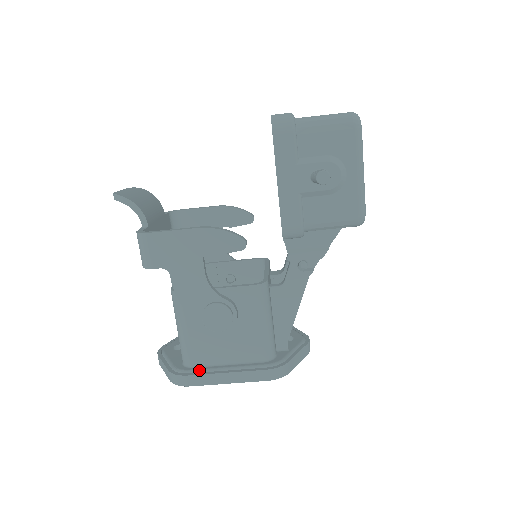
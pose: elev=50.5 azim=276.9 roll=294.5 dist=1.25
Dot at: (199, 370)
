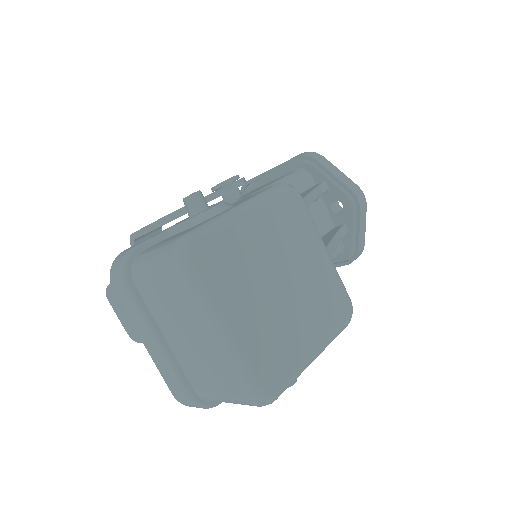
Dot at: occluded
